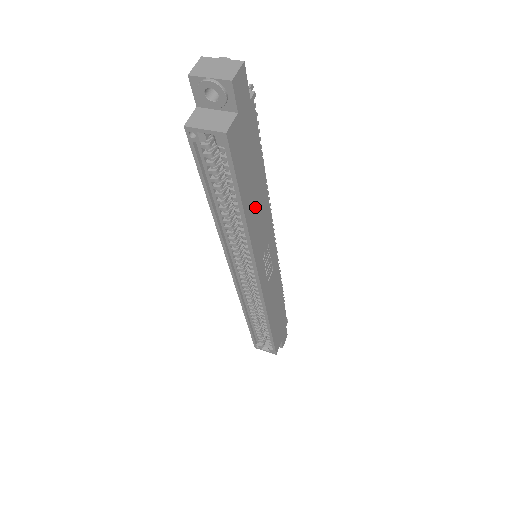
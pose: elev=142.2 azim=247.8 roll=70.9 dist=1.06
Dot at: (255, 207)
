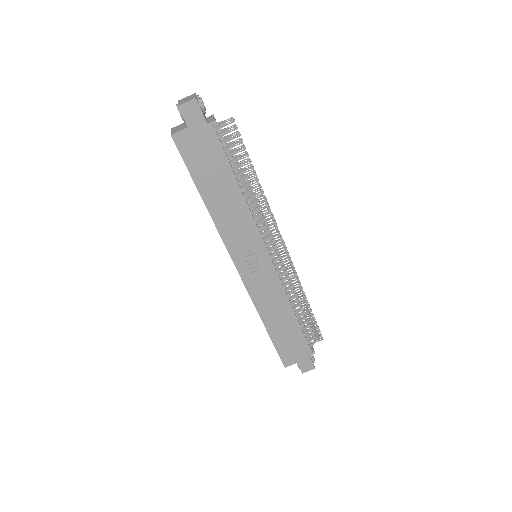
Dot at: (222, 203)
